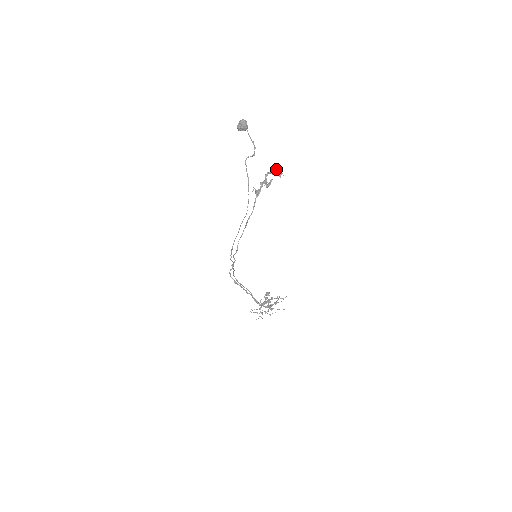
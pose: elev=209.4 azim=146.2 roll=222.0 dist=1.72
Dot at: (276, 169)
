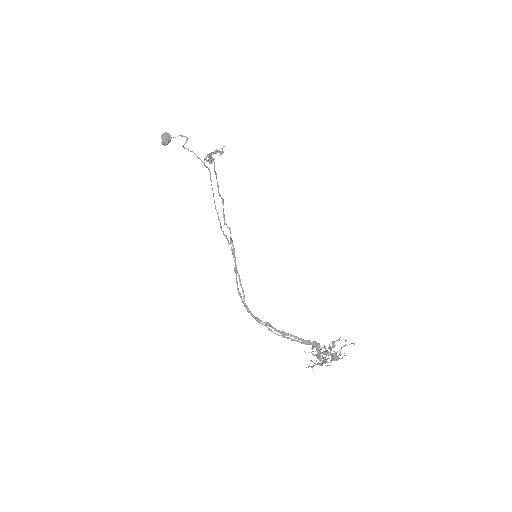
Dot at: occluded
